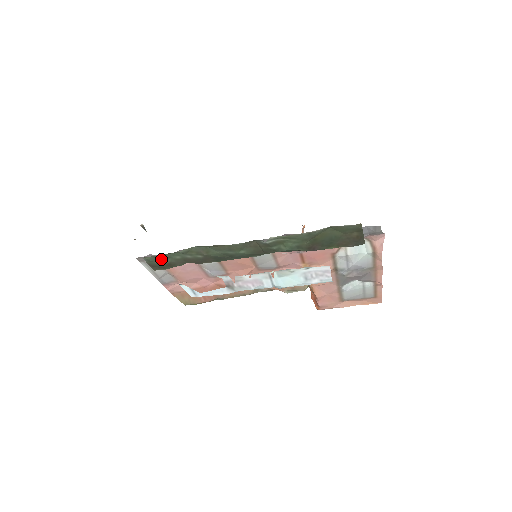
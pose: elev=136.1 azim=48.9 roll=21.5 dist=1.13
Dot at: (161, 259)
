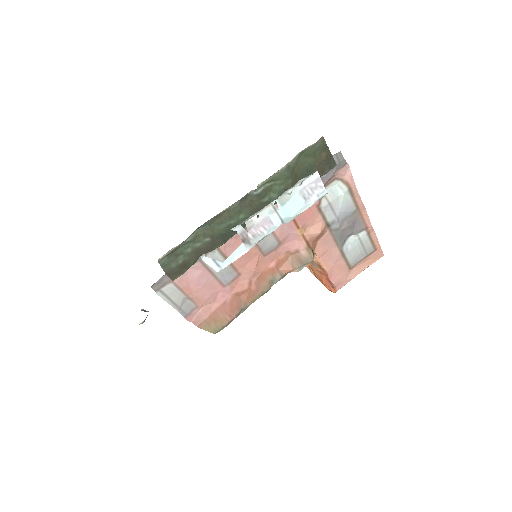
Dot at: (175, 258)
